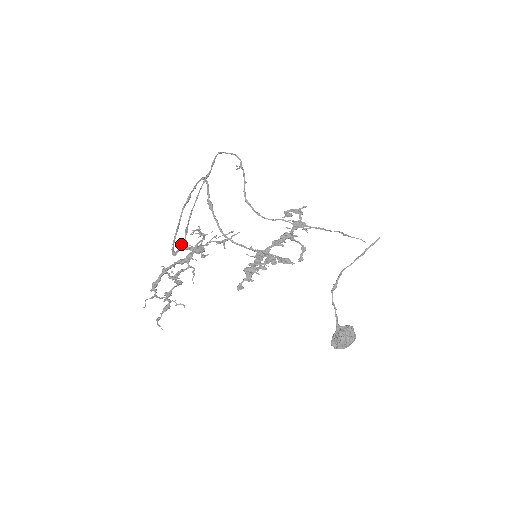
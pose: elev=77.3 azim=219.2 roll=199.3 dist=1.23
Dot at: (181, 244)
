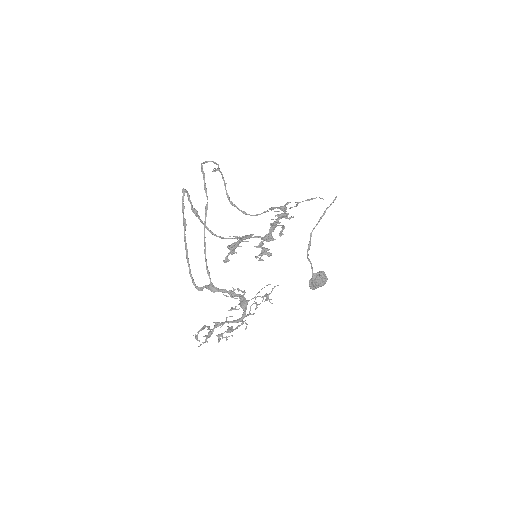
Dot at: (233, 309)
